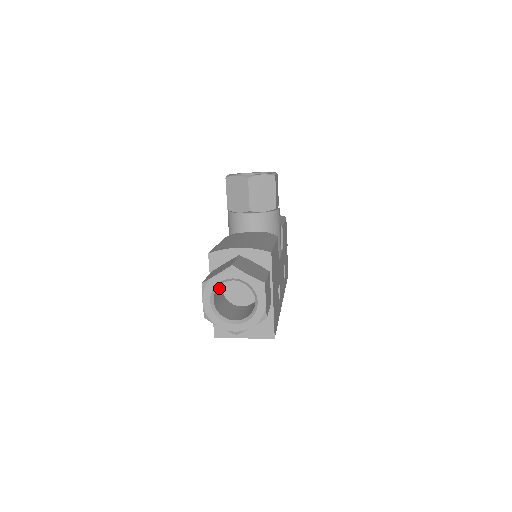
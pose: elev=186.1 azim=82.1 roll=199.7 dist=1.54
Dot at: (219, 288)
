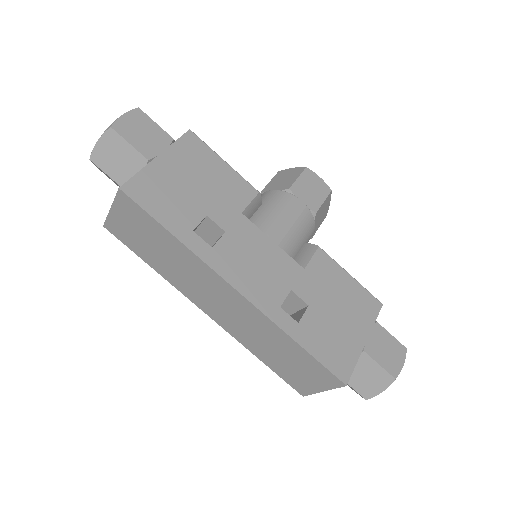
Dot at: occluded
